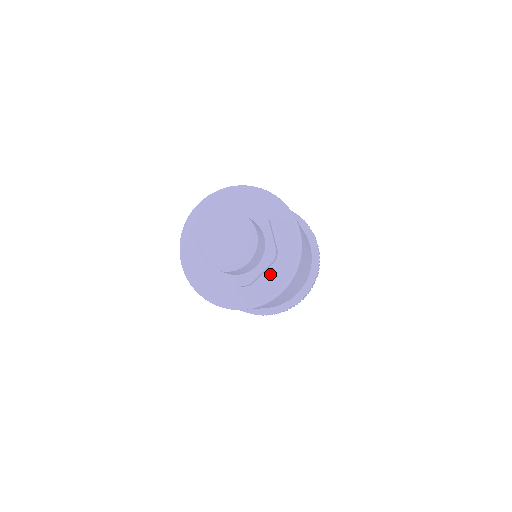
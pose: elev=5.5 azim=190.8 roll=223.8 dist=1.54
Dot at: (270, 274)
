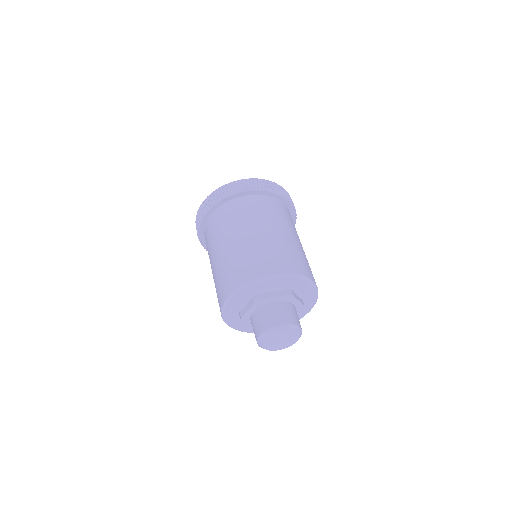
Dot at: occluded
